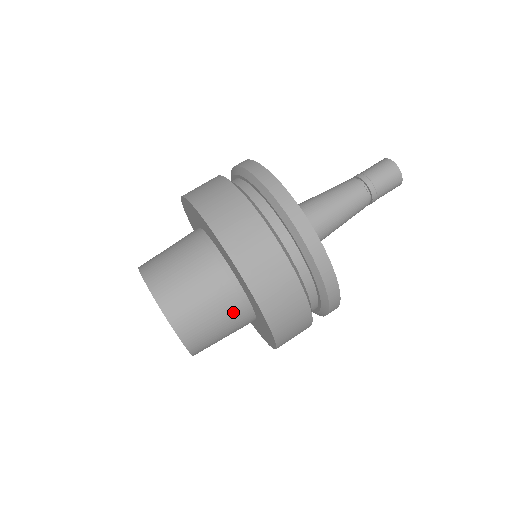
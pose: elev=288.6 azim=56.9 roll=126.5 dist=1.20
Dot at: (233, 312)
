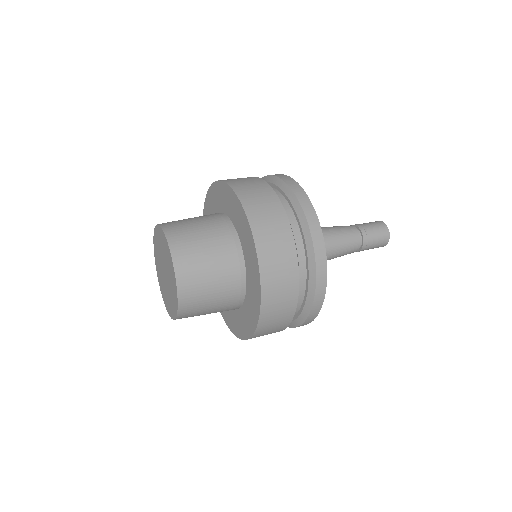
Dot at: (229, 279)
